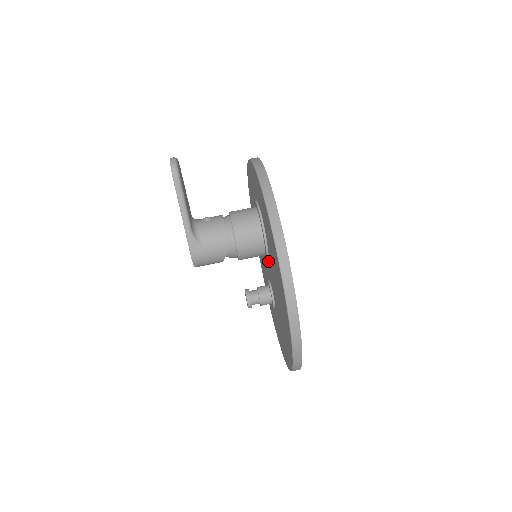
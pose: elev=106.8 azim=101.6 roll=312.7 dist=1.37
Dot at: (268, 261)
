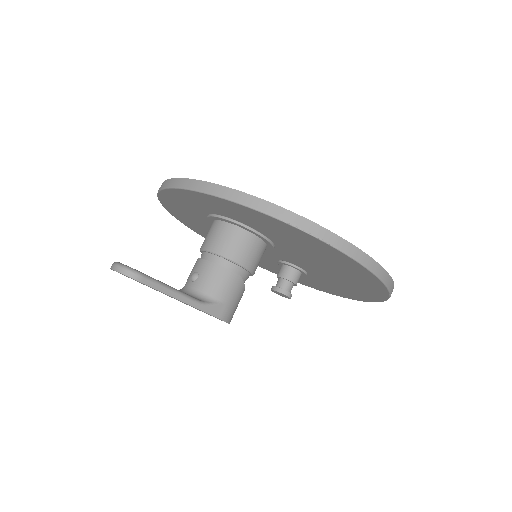
Dot at: (273, 249)
